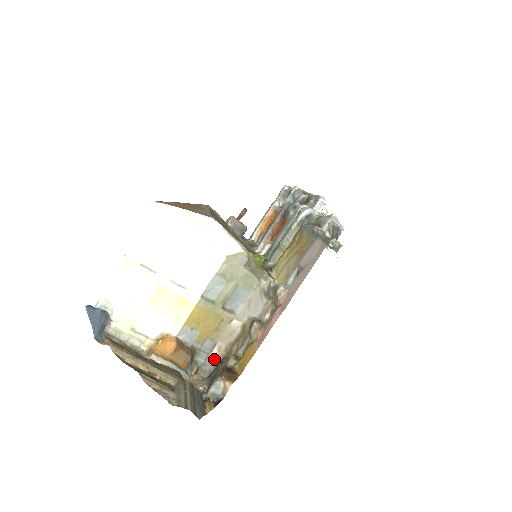
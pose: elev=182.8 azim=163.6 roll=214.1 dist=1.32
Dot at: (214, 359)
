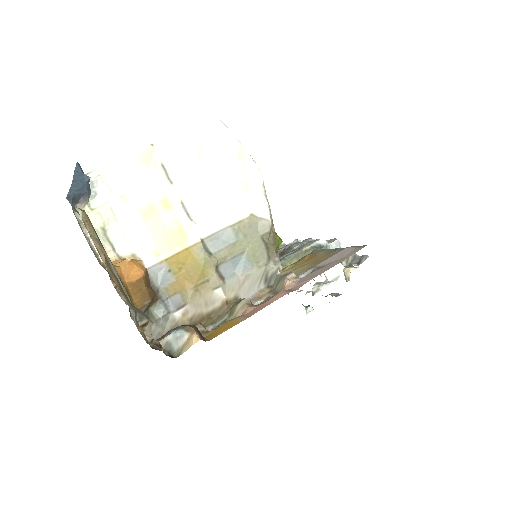
Dot at: (172, 323)
